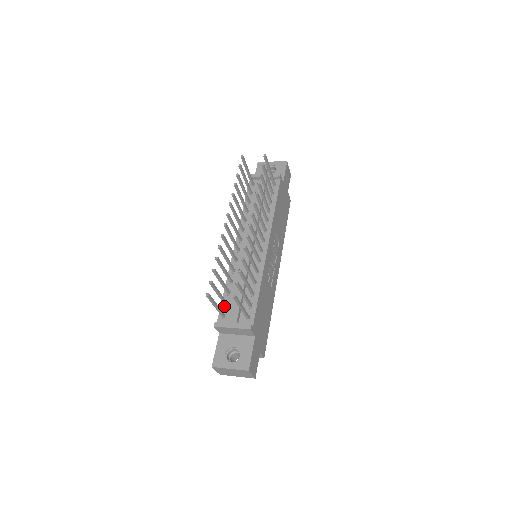
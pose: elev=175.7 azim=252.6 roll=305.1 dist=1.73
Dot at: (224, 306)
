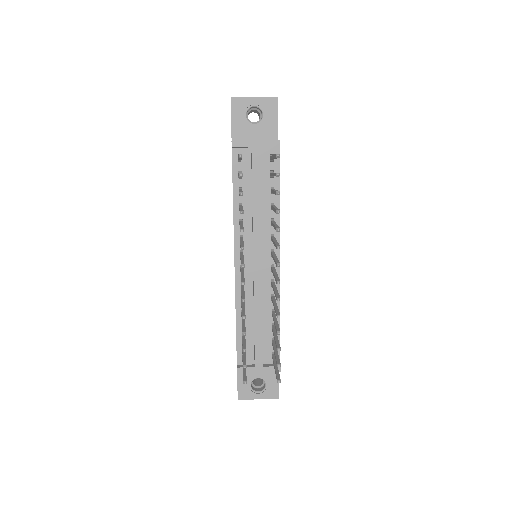
Dot at: (241, 344)
